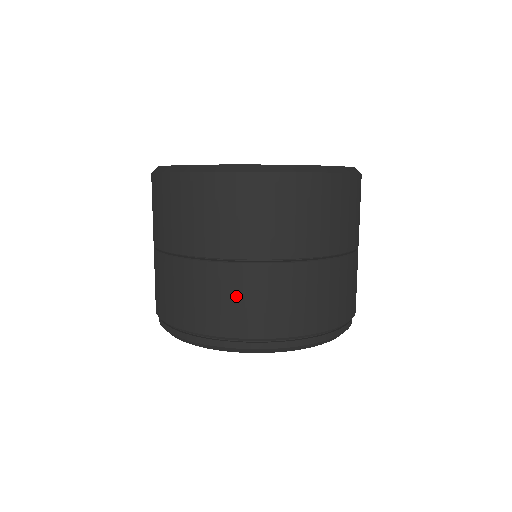
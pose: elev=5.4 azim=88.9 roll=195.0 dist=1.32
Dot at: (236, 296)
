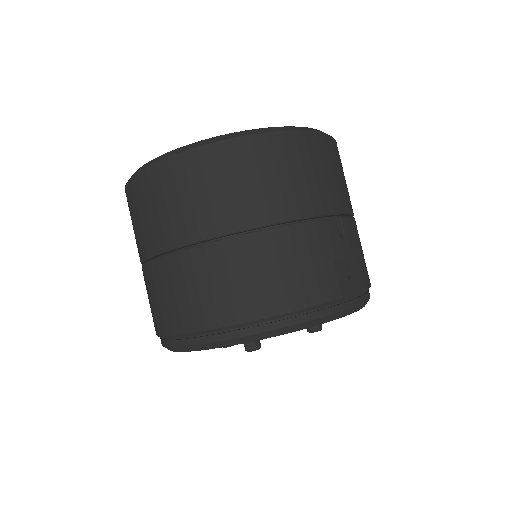
Dot at: (157, 293)
